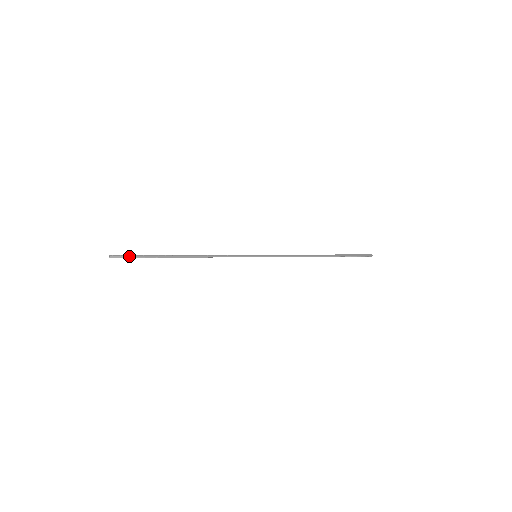
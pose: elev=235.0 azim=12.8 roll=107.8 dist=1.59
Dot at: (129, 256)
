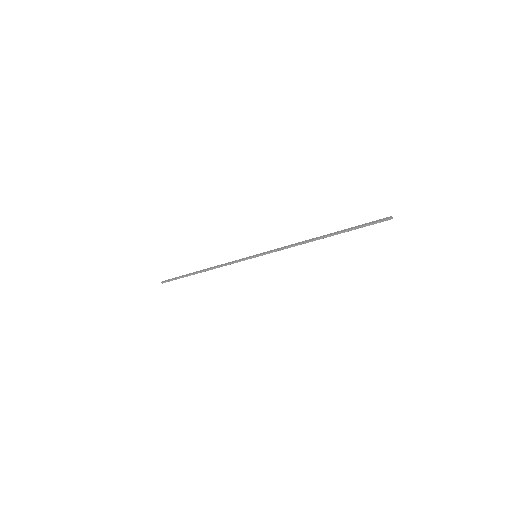
Dot at: (171, 280)
